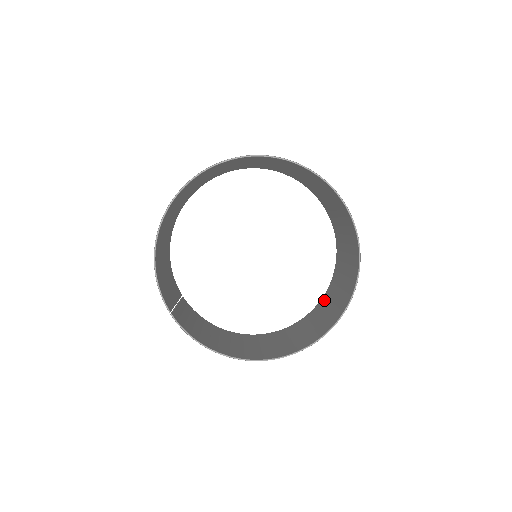
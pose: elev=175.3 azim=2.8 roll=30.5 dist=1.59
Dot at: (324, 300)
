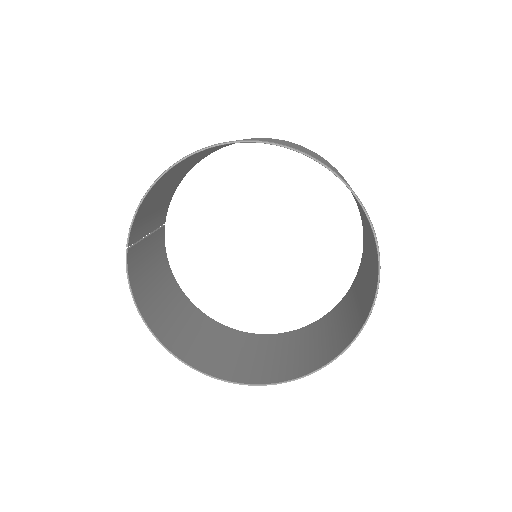
Dot at: (285, 338)
